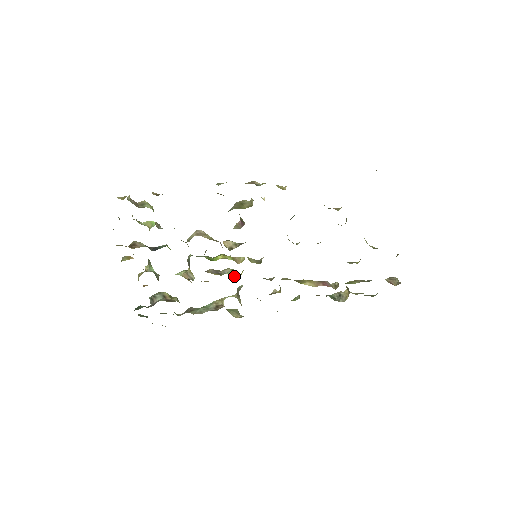
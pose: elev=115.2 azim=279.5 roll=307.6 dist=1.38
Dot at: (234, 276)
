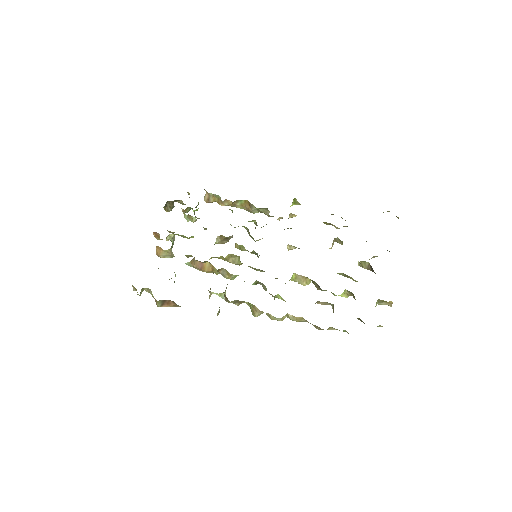
Dot at: occluded
